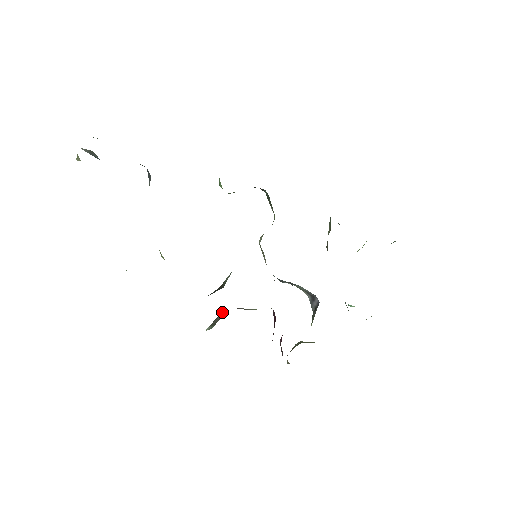
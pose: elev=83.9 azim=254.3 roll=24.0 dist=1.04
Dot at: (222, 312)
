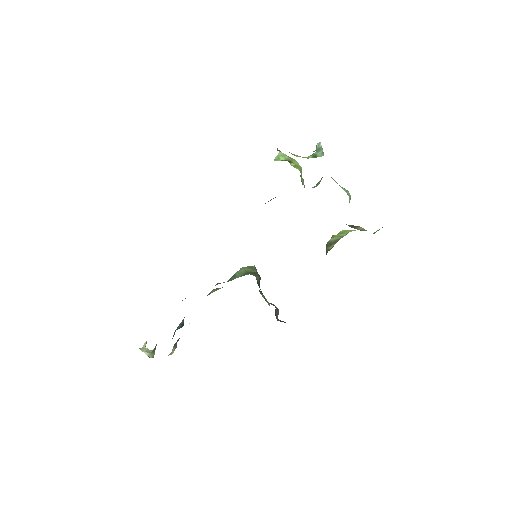
Dot at: (275, 314)
